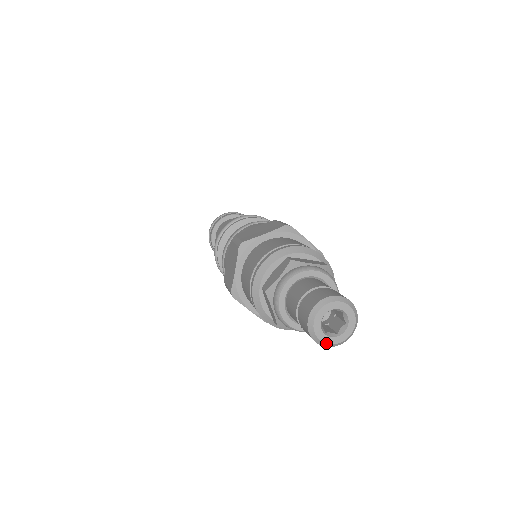
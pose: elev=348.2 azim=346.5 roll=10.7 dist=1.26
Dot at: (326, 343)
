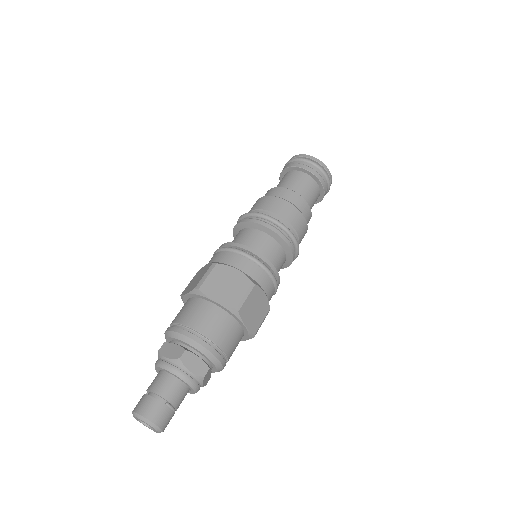
Dot at: occluded
